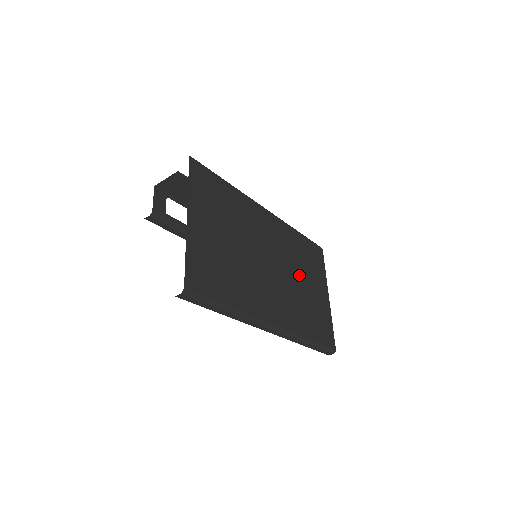
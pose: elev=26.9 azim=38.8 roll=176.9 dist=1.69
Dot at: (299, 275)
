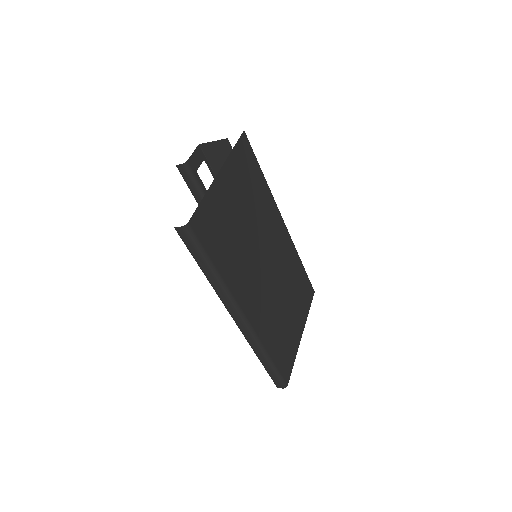
Dot at: (286, 296)
